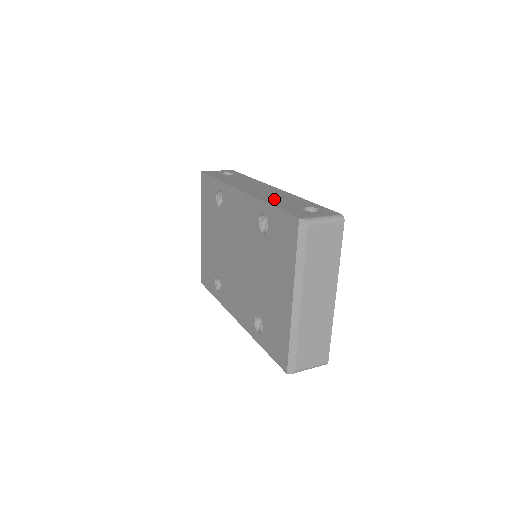
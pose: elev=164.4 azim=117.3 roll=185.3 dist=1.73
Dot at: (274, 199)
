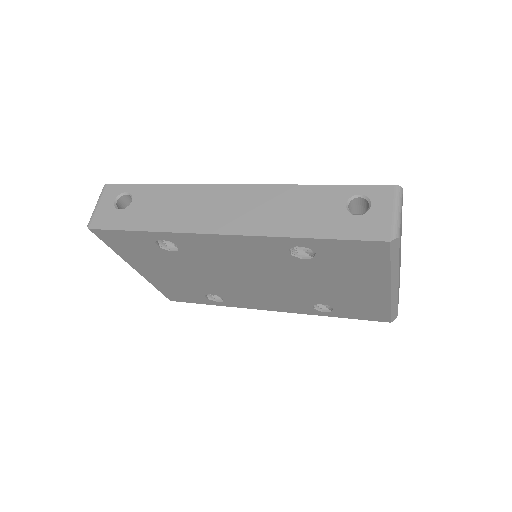
Dot at: (291, 220)
